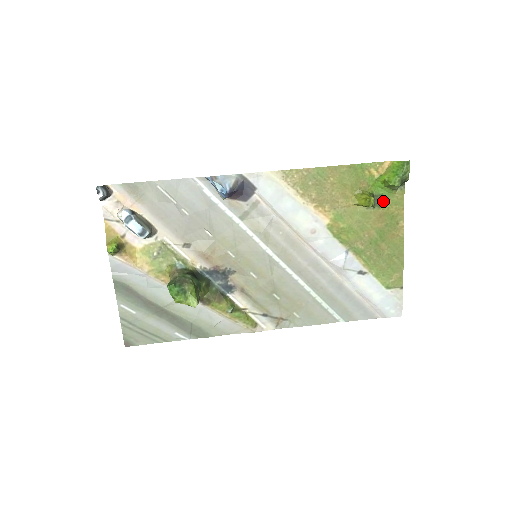
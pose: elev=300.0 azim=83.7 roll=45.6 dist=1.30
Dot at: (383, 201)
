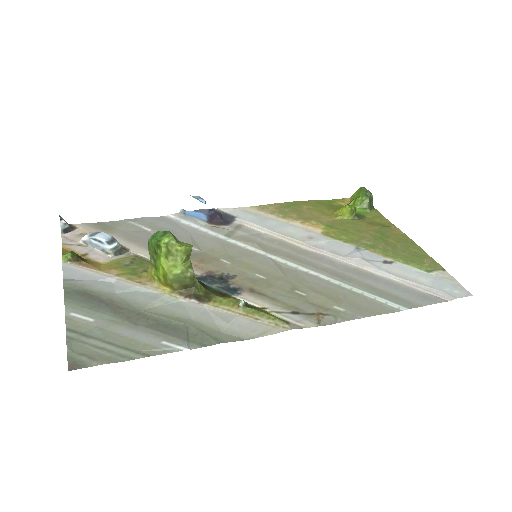
Dot at: (364, 217)
